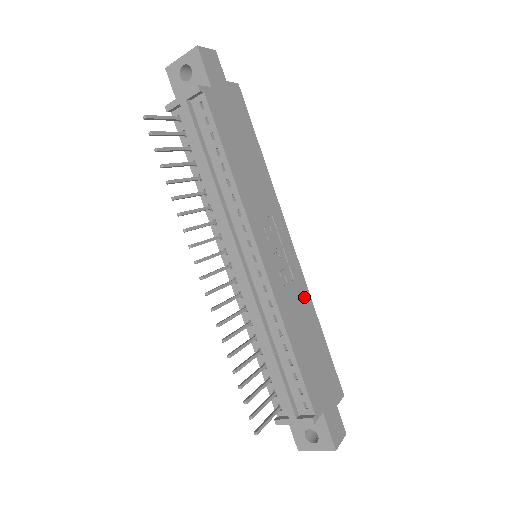
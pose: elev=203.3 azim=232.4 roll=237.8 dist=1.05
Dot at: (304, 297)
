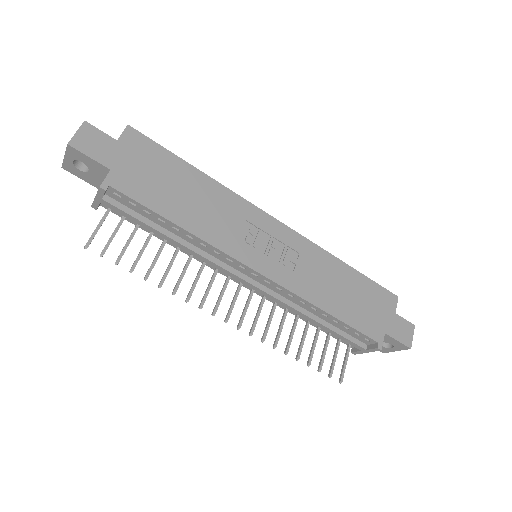
Dot at: (317, 257)
